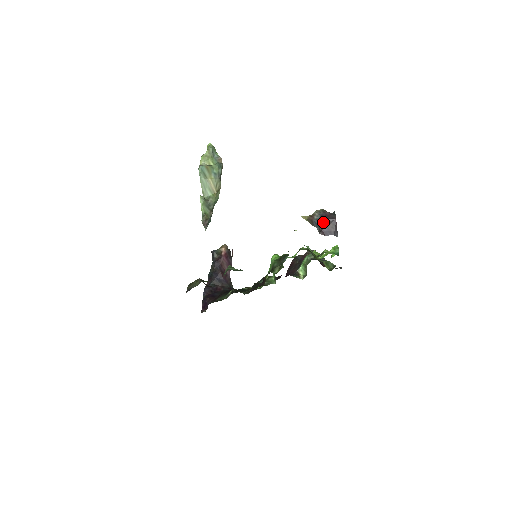
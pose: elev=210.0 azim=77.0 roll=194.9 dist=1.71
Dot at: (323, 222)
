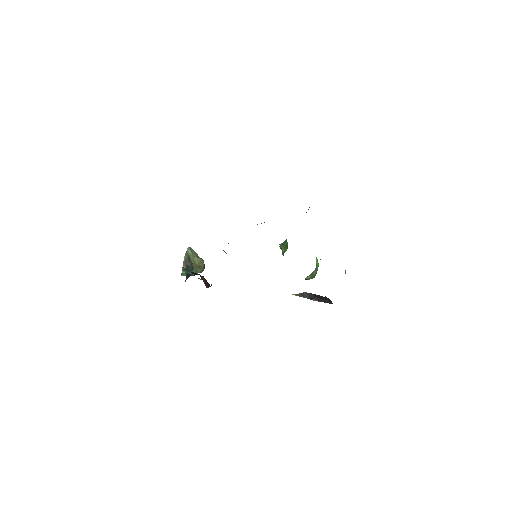
Dot at: (315, 295)
